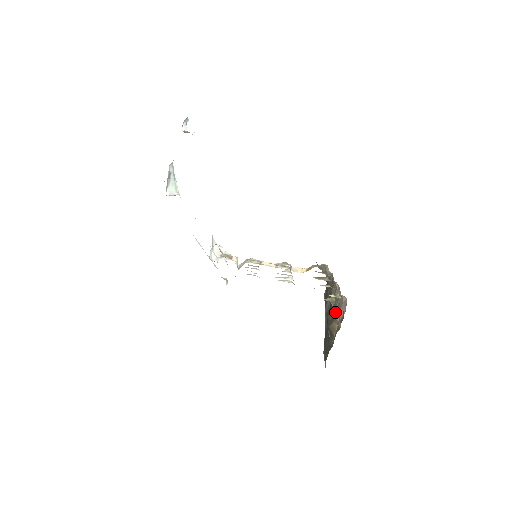
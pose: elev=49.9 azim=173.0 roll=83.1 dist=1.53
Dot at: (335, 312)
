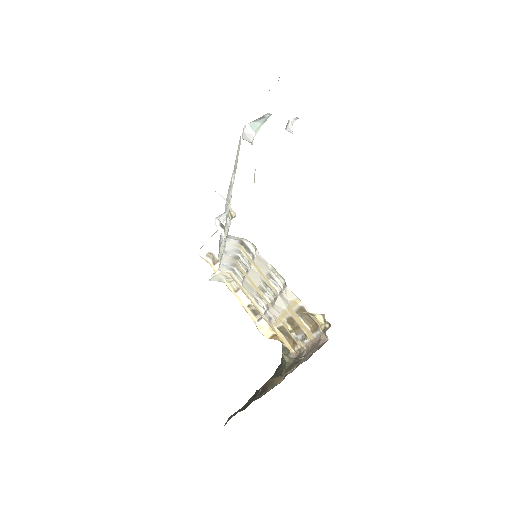
Dot at: (285, 373)
